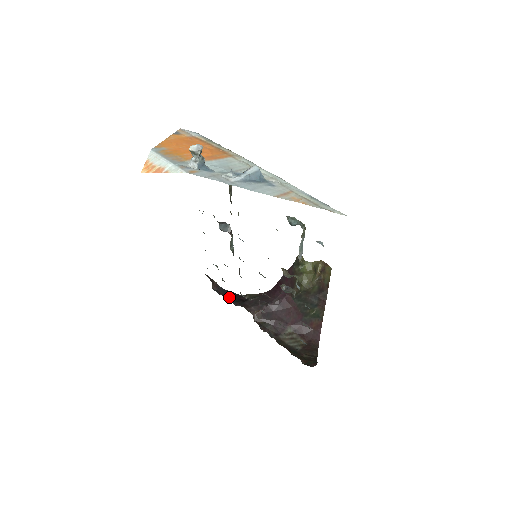
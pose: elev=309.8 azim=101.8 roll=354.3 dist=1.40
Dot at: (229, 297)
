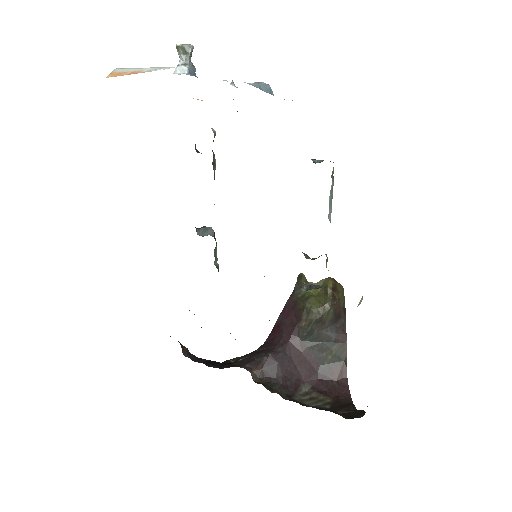
Dot at: (208, 363)
